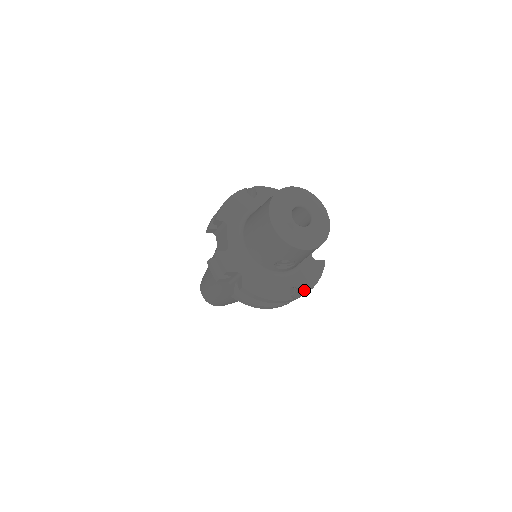
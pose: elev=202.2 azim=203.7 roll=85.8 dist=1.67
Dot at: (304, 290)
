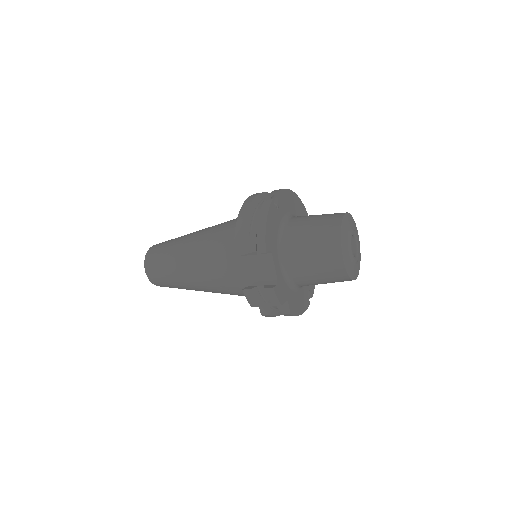
Dot at: (313, 289)
